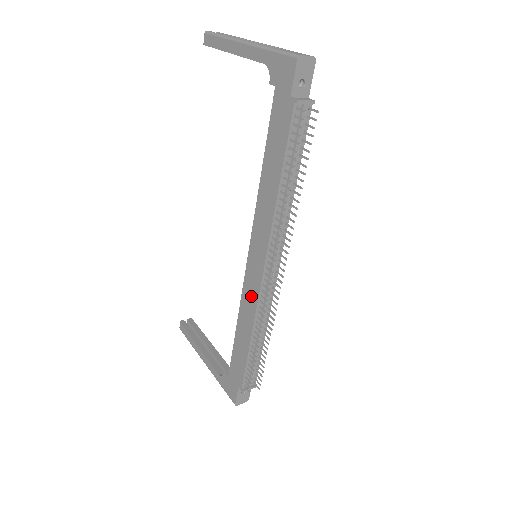
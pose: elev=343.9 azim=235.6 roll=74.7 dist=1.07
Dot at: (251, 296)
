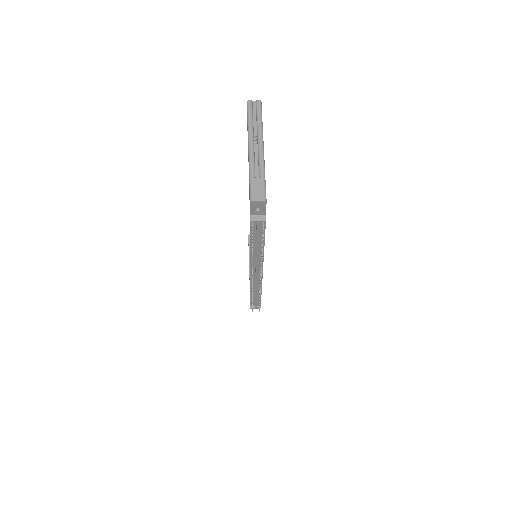
Dot at: occluded
